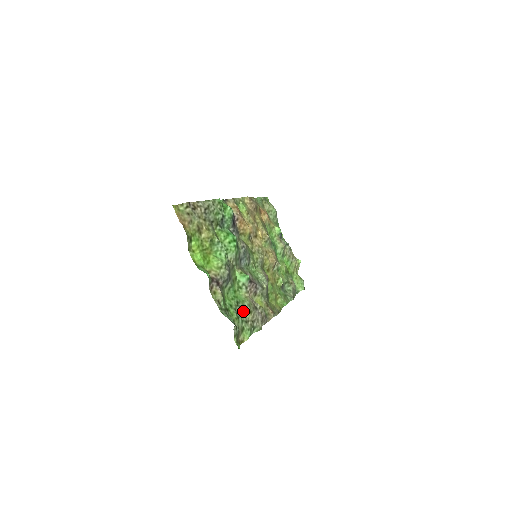
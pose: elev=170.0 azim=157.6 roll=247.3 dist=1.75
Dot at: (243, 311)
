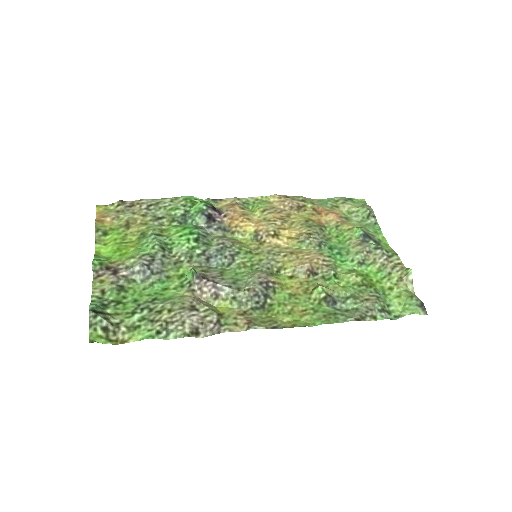
Dot at: (157, 309)
